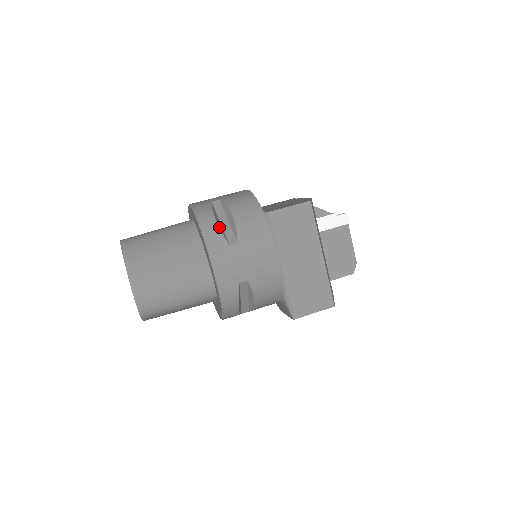
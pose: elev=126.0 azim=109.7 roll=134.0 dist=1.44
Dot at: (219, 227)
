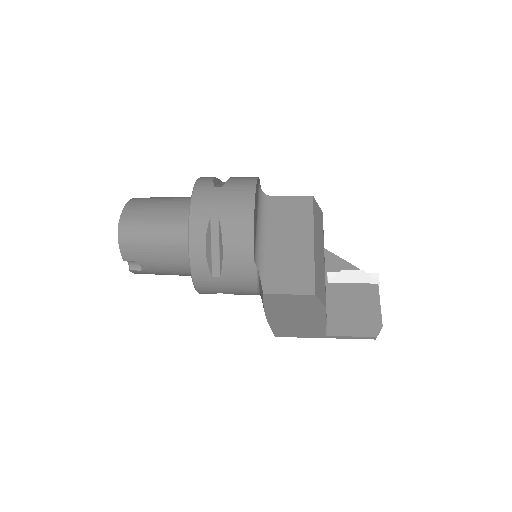
Dot at: (213, 179)
